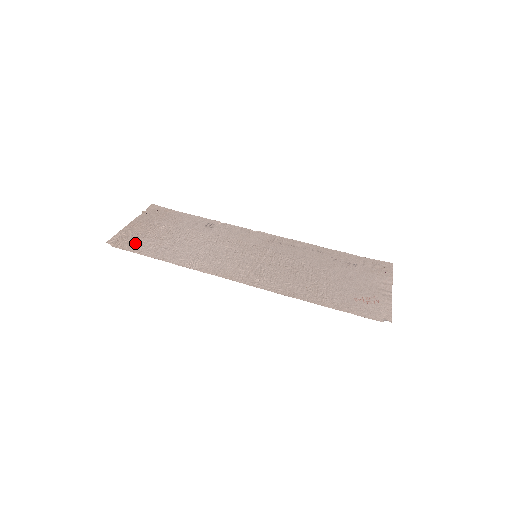
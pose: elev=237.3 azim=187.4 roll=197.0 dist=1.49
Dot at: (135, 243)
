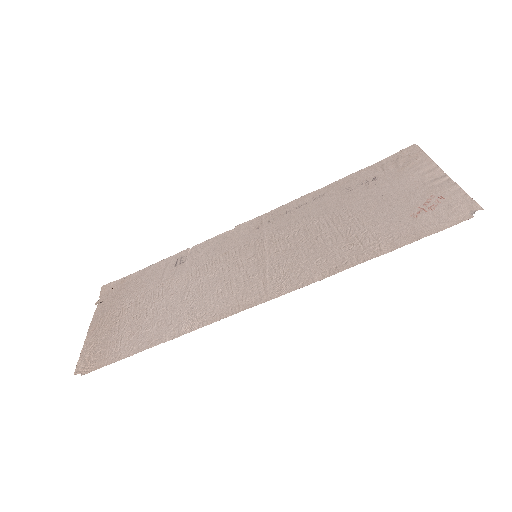
Dot at: (108, 349)
